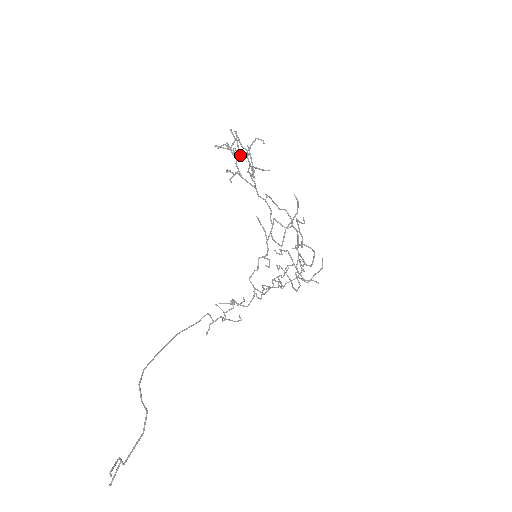
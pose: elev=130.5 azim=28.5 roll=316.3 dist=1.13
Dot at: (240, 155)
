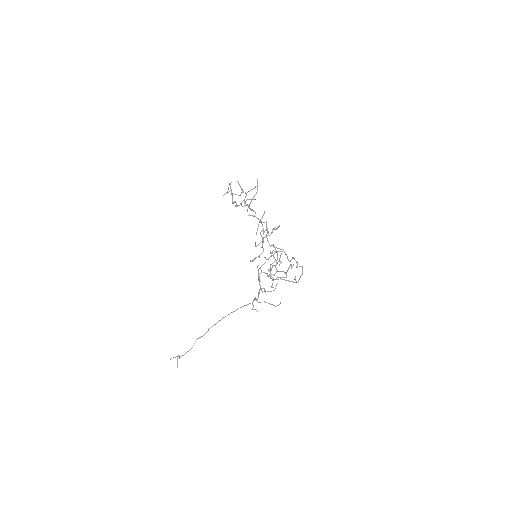
Dot at: (240, 195)
